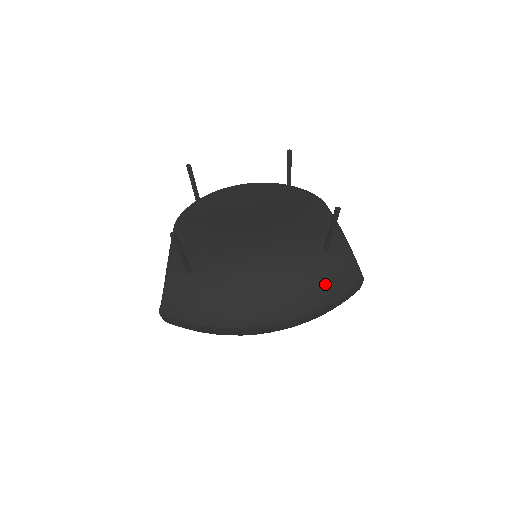
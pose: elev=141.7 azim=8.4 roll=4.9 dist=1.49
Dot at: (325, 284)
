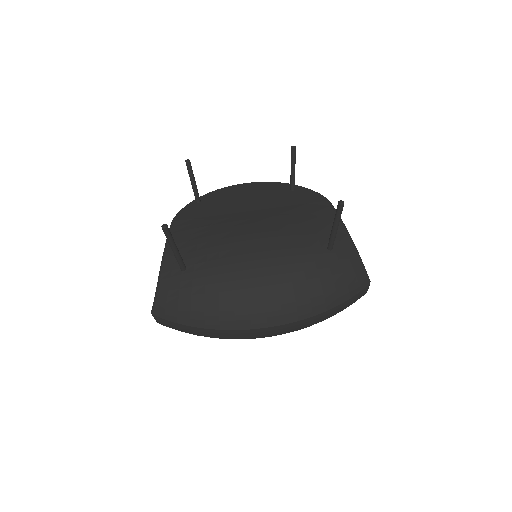
Dot at: (328, 285)
